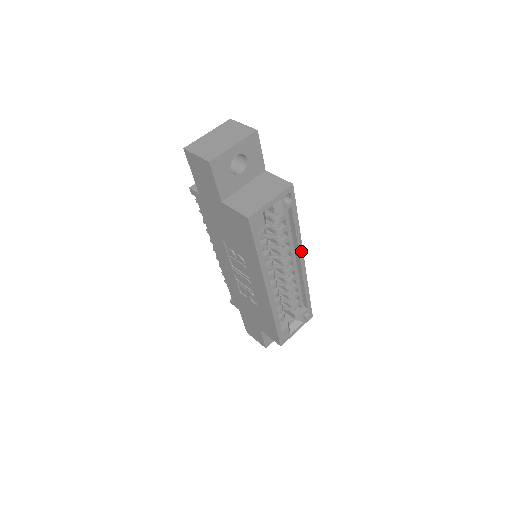
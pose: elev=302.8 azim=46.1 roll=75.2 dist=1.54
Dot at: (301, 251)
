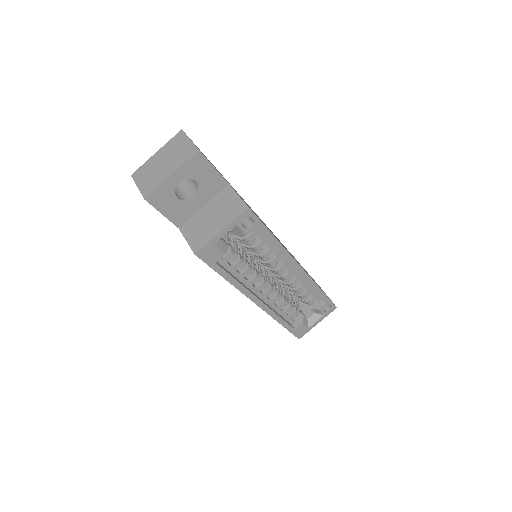
Dot at: (292, 260)
